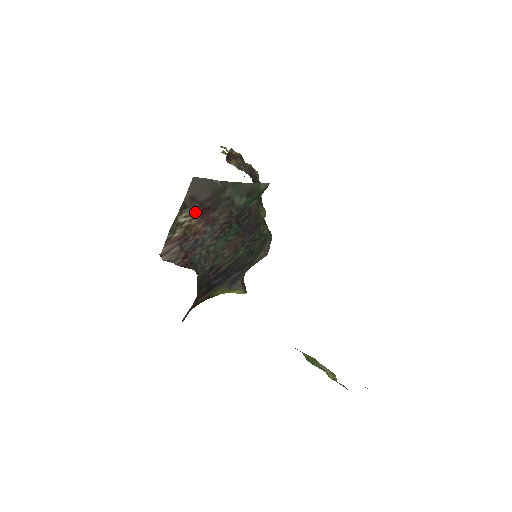
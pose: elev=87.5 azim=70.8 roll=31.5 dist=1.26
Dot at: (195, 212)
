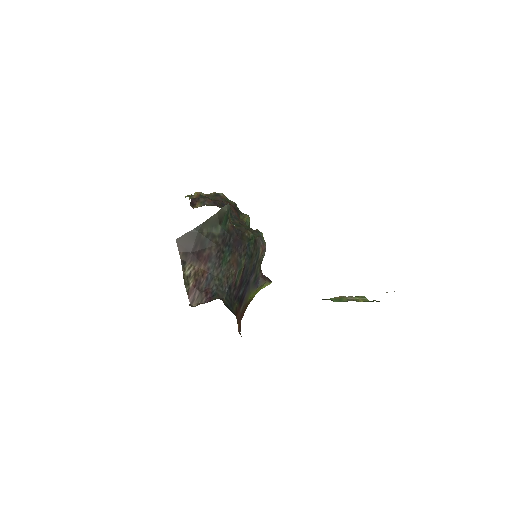
Dot at: (193, 261)
